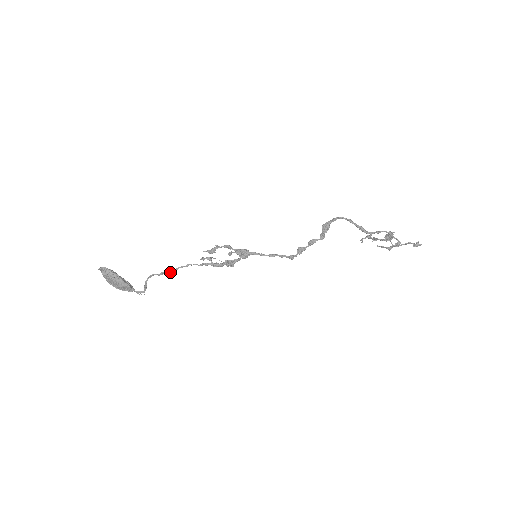
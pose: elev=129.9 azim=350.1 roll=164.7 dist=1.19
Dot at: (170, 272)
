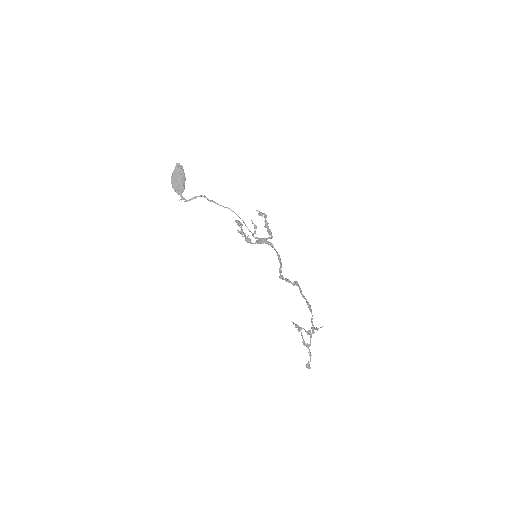
Dot at: (219, 205)
